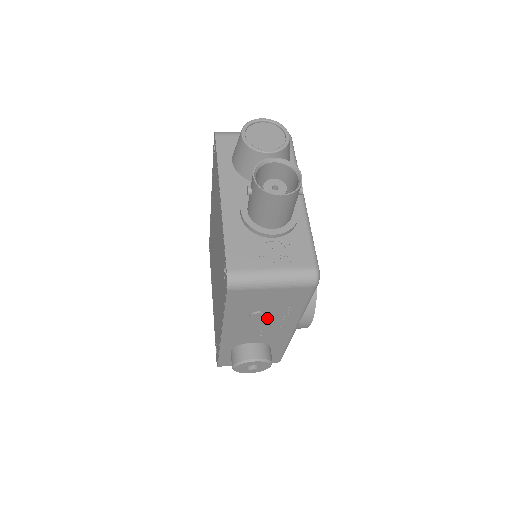
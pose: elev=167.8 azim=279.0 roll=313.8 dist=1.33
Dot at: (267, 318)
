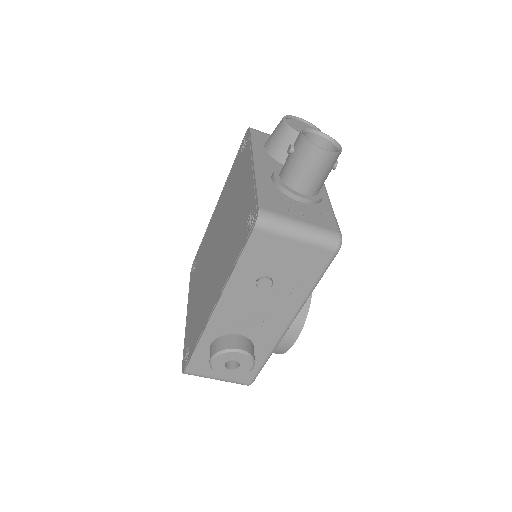
Dot at: (271, 293)
